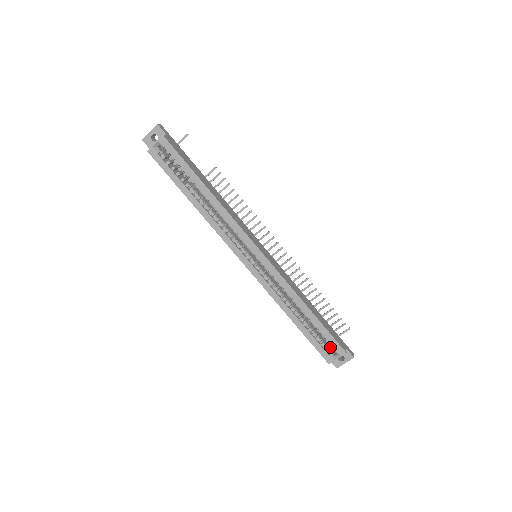
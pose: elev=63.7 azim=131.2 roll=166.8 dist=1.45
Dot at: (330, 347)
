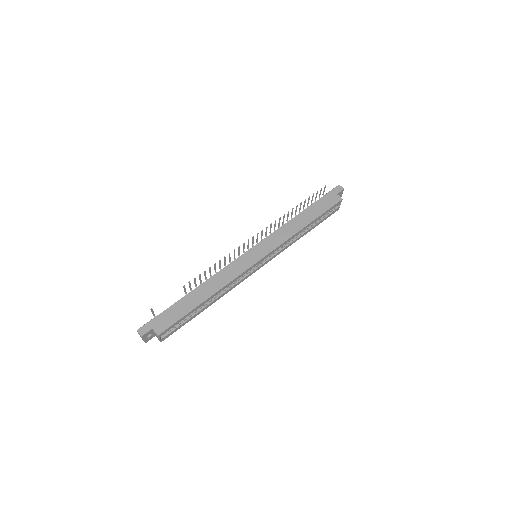
Dot at: occluded
